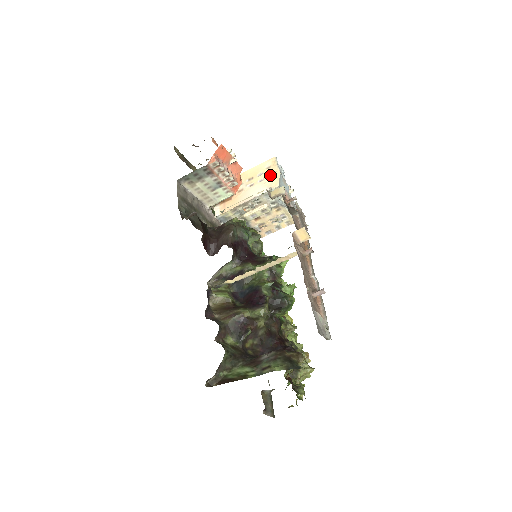
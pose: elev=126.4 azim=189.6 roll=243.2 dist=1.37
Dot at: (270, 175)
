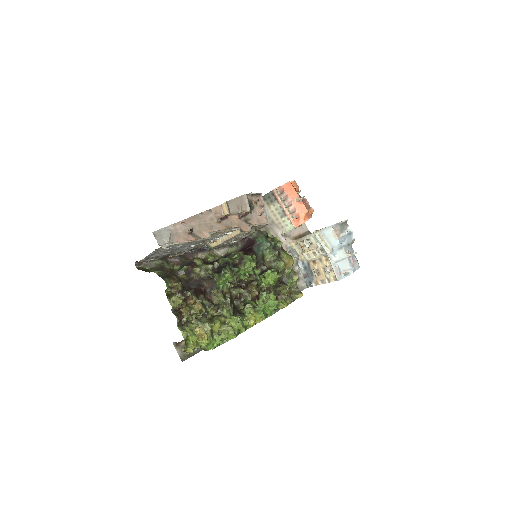
Dot at: occluded
